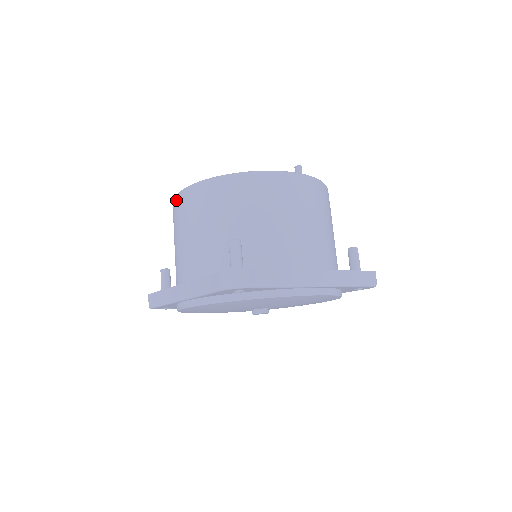
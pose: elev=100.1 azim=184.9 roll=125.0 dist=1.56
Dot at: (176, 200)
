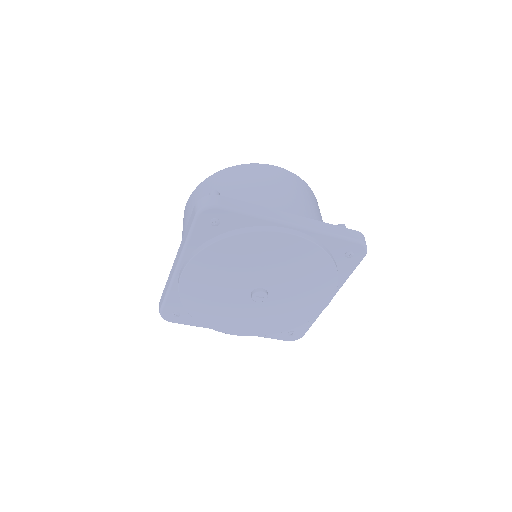
Dot at: occluded
